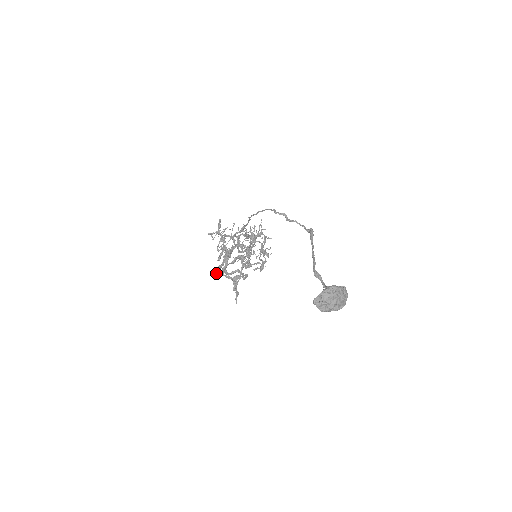
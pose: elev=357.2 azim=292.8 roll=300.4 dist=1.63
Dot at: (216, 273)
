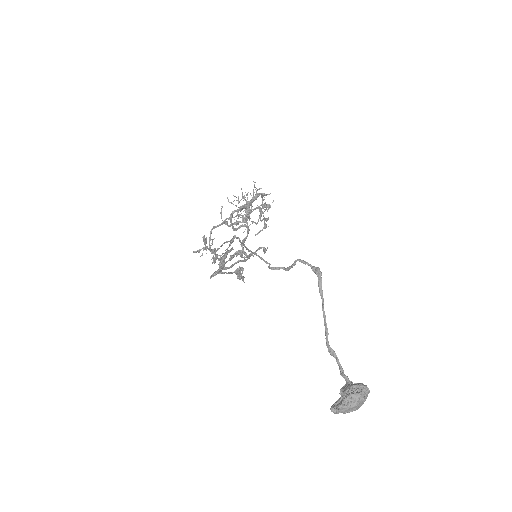
Dot at: occluded
